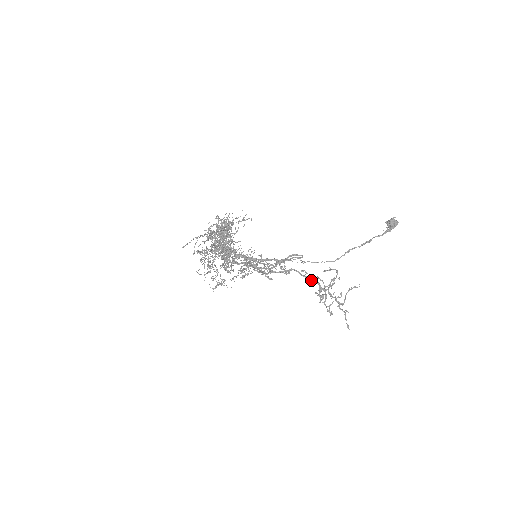
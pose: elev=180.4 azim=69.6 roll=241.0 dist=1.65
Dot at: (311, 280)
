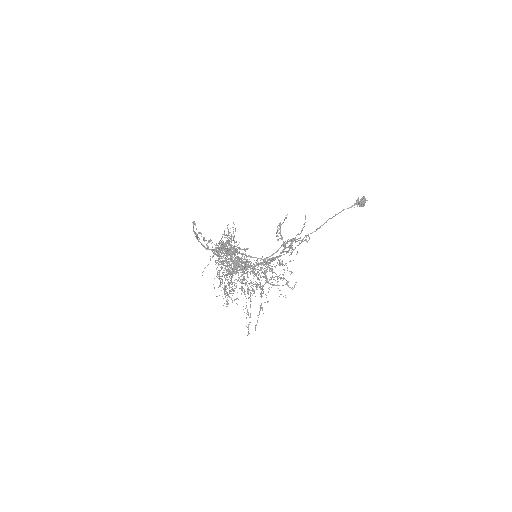
Dot at: occluded
